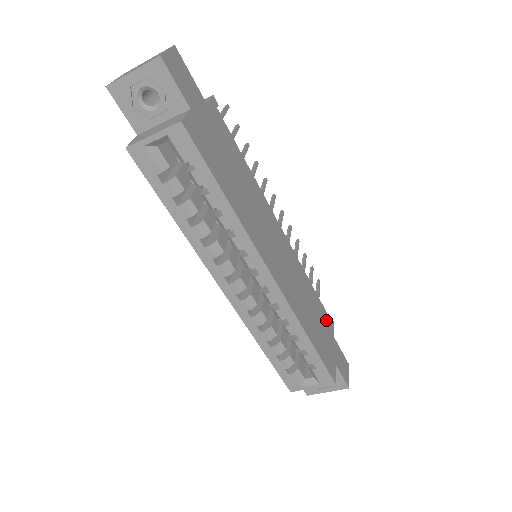
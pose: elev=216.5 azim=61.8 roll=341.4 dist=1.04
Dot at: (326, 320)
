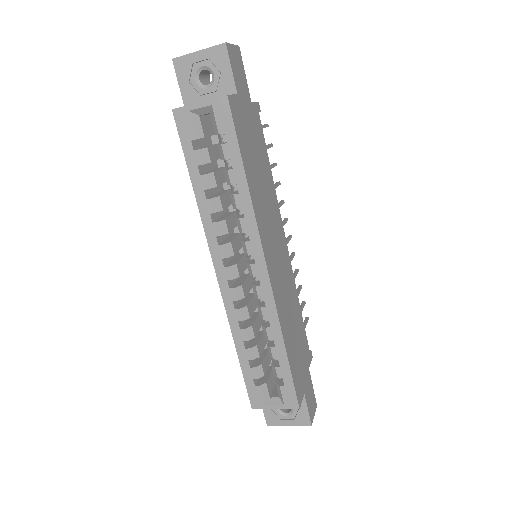
Dot at: (306, 348)
